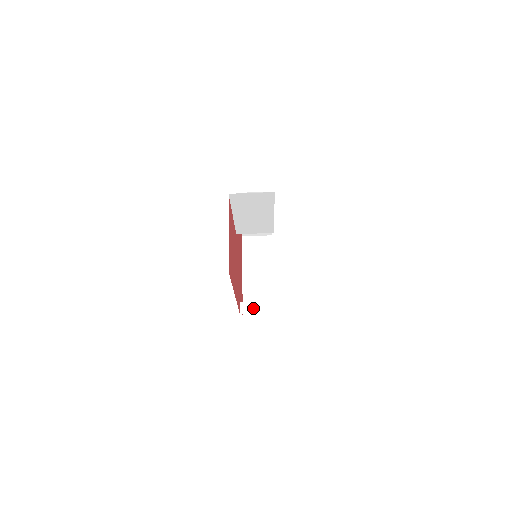
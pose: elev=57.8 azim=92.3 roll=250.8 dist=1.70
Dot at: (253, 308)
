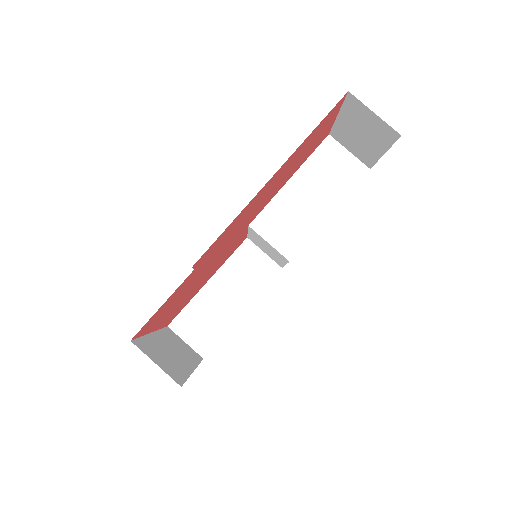
Dot at: occluded
